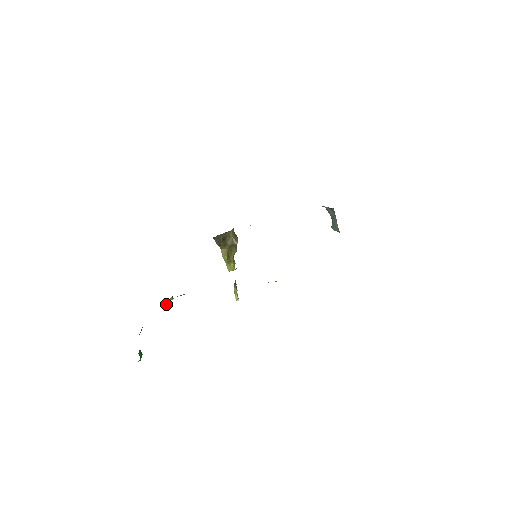
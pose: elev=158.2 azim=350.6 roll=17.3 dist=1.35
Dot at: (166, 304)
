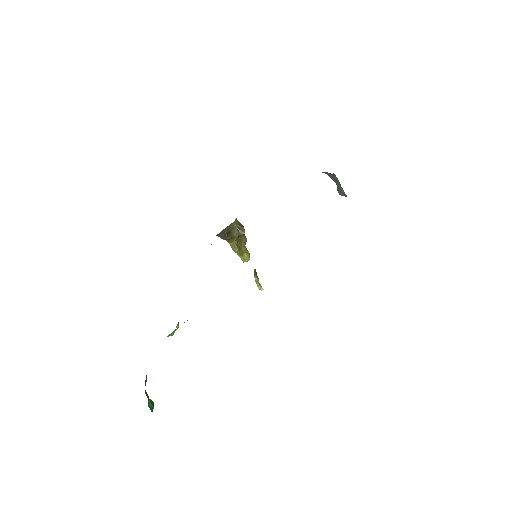
Dot at: (172, 335)
